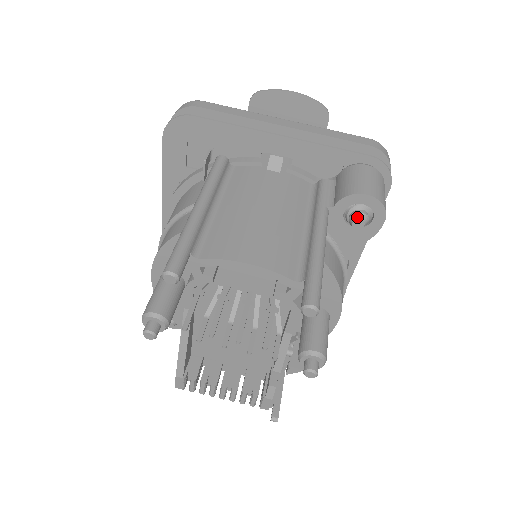
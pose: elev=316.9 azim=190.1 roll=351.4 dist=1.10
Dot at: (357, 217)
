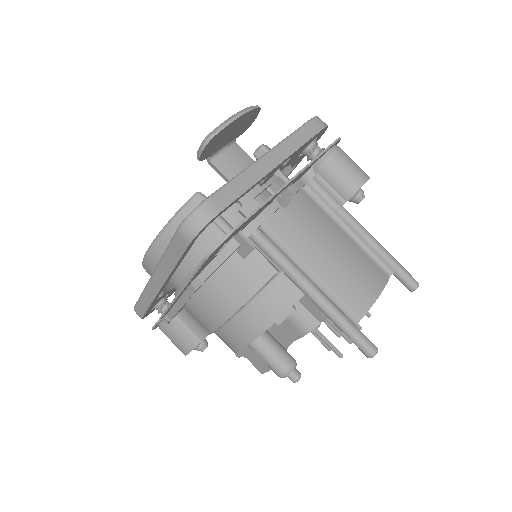
Dot at: (362, 198)
